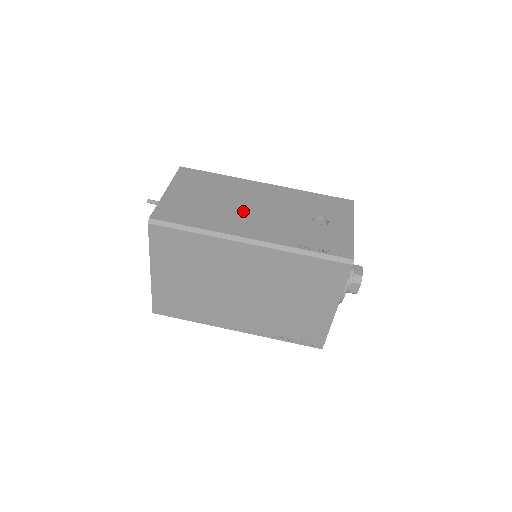
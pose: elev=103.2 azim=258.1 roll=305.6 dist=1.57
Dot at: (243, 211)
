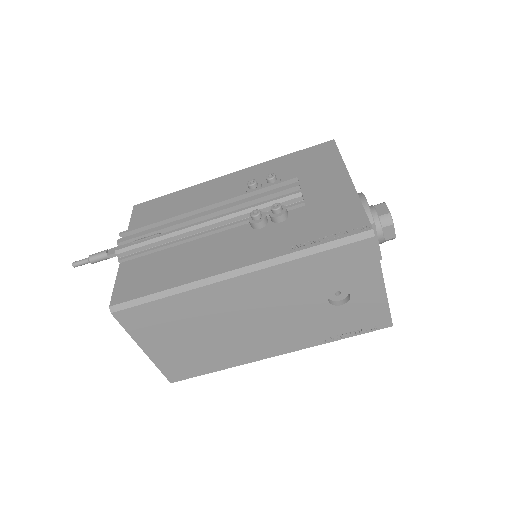
Dot at: (245, 333)
